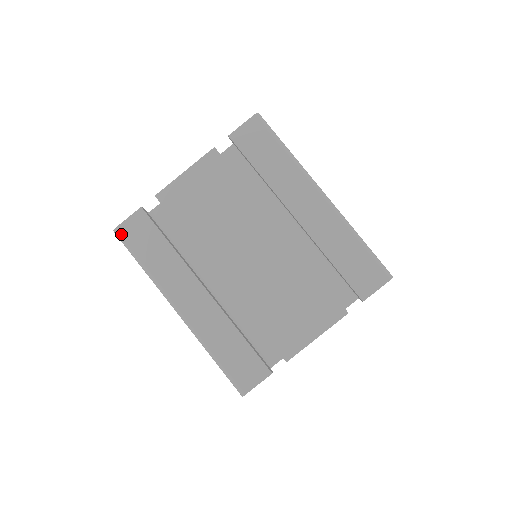
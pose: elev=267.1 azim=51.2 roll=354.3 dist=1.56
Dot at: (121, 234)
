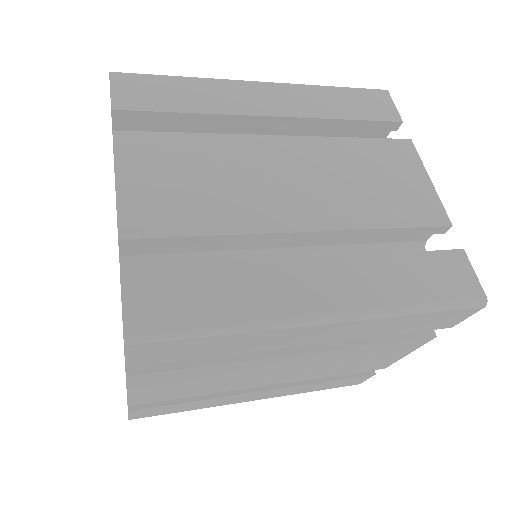
Dot at: occluded
